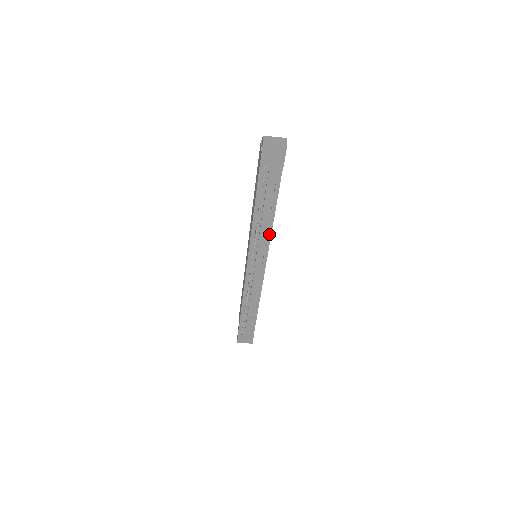
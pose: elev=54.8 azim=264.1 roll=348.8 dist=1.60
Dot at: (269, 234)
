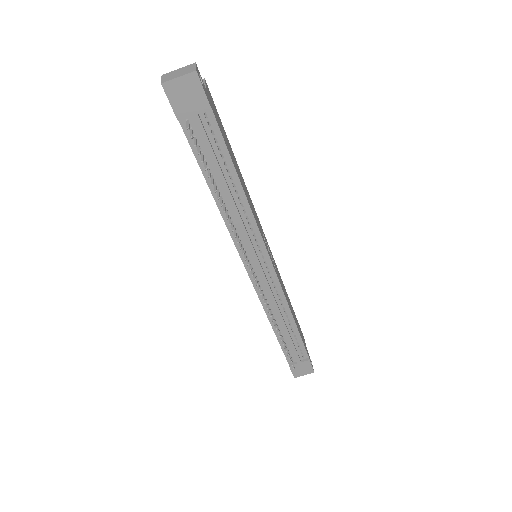
Dot at: (250, 216)
